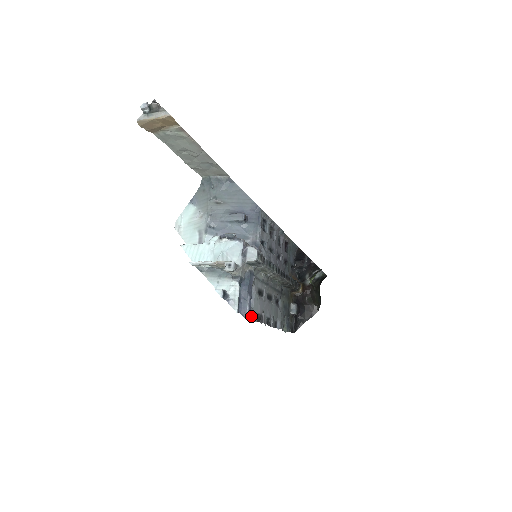
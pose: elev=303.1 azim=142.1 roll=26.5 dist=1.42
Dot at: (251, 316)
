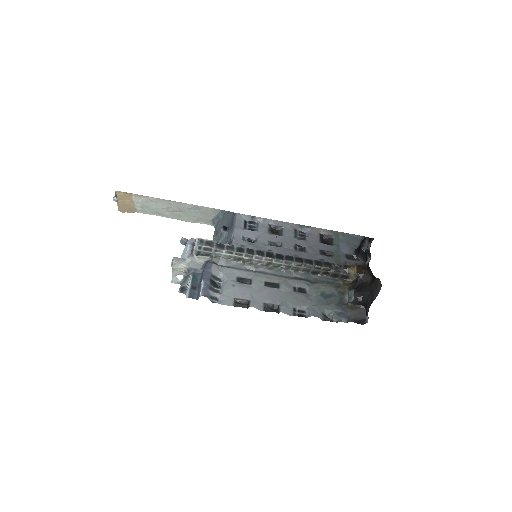
Dot at: (221, 301)
